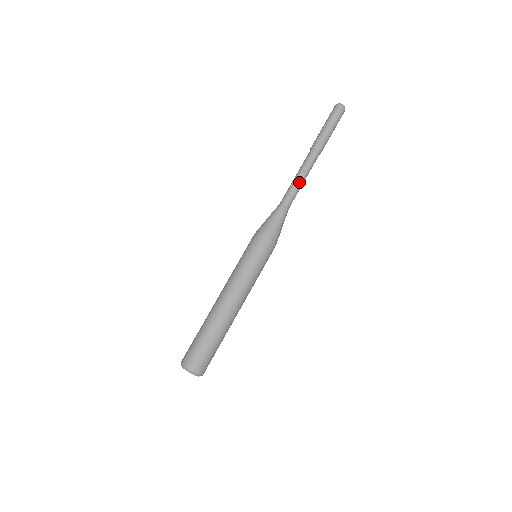
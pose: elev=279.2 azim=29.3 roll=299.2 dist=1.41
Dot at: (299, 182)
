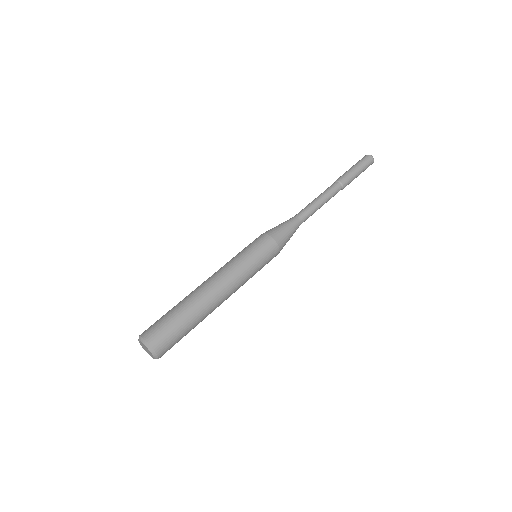
Dot at: (316, 202)
